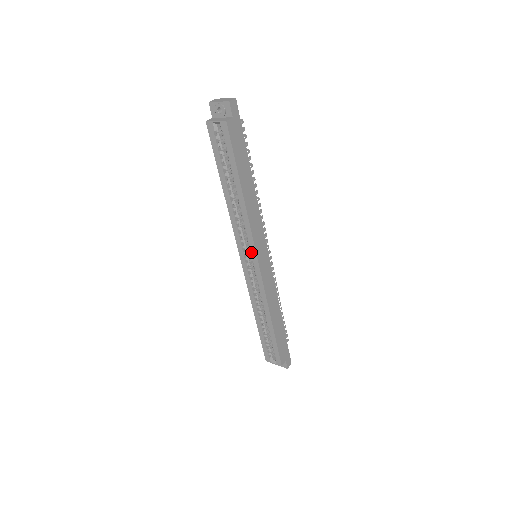
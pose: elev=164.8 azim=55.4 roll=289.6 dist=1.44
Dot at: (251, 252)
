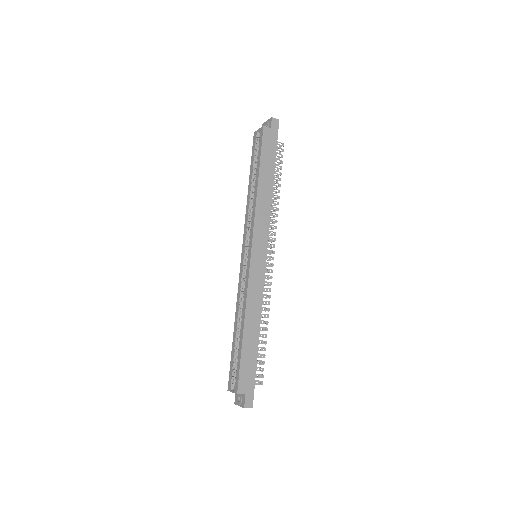
Dot at: (249, 241)
